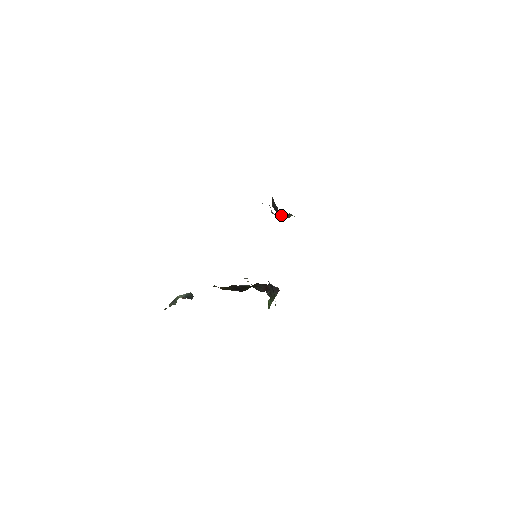
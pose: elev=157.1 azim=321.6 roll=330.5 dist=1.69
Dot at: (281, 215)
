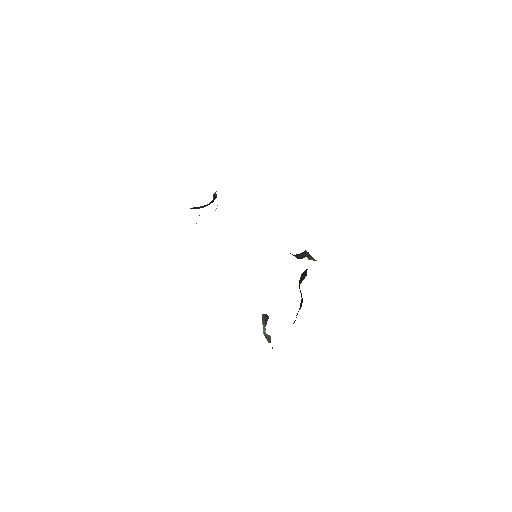
Dot at: occluded
